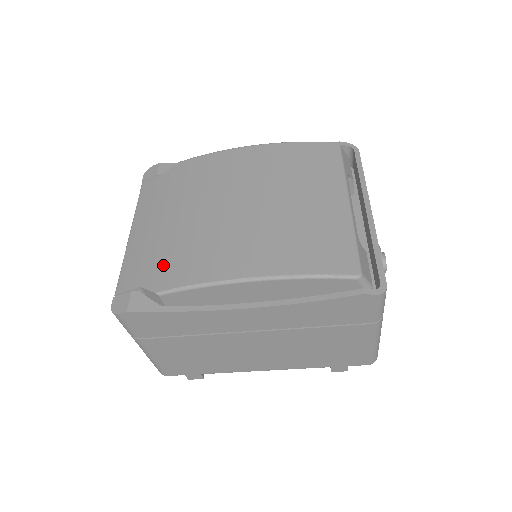
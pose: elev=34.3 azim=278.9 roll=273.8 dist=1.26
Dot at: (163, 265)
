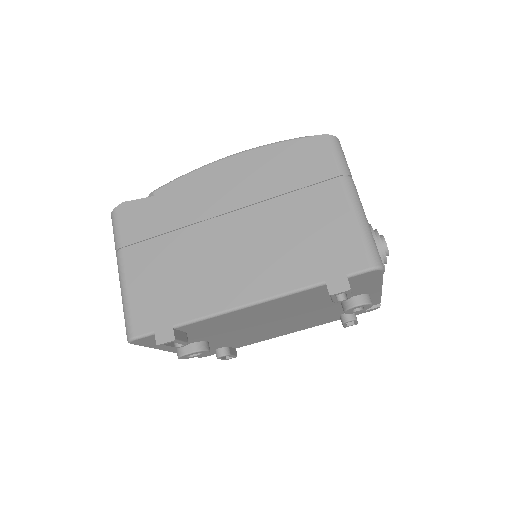
Dot at: occluded
